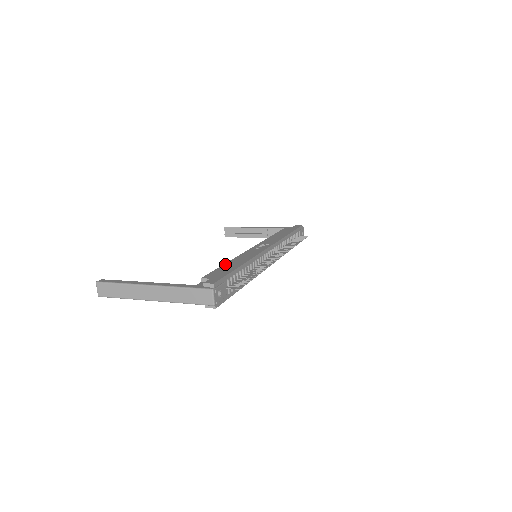
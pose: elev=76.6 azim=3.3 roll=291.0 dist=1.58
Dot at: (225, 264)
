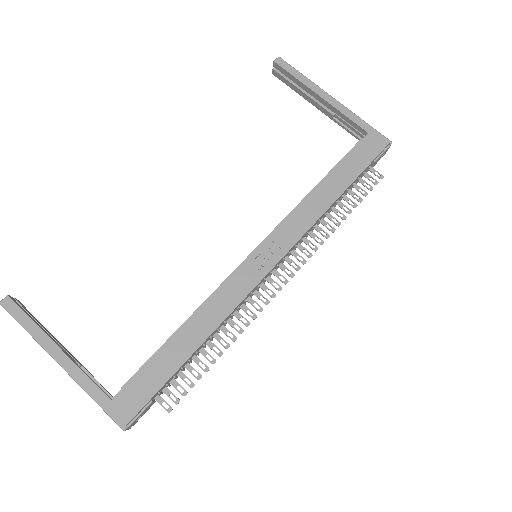
Dot at: (175, 334)
